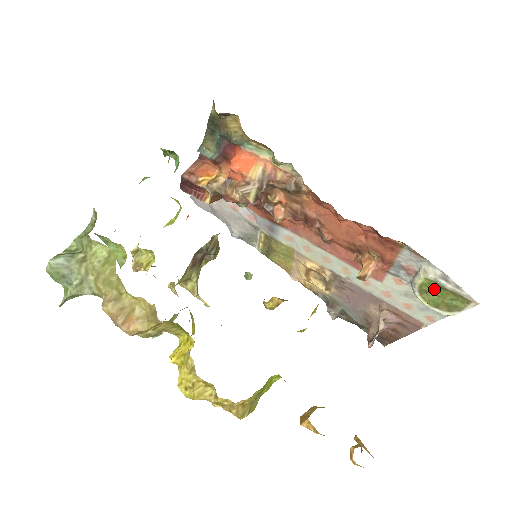
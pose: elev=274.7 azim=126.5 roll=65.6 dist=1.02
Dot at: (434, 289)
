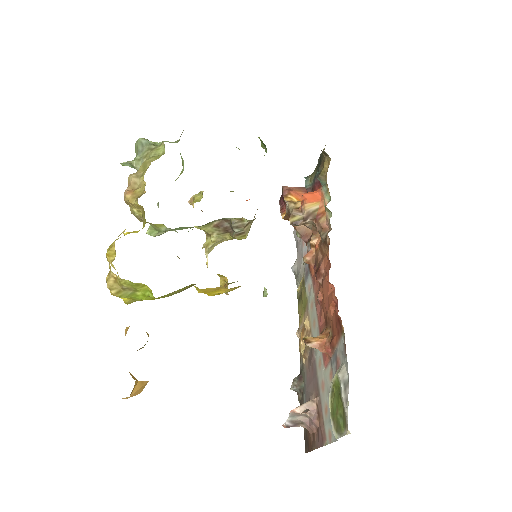
Dot at: (337, 394)
